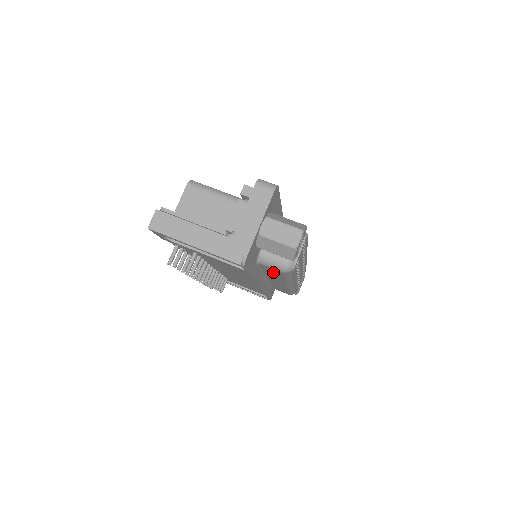
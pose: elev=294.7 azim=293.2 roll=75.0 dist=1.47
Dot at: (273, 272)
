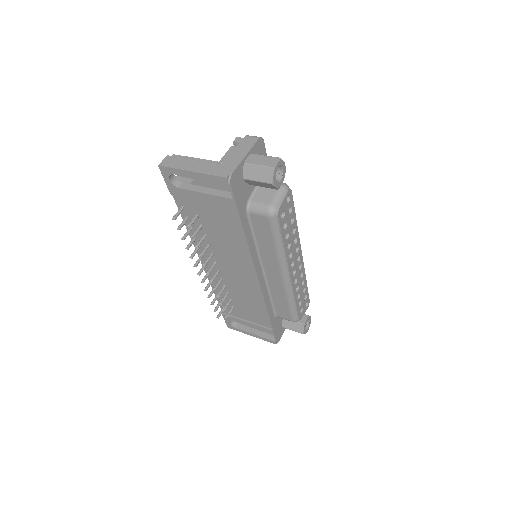
Dot at: (263, 230)
